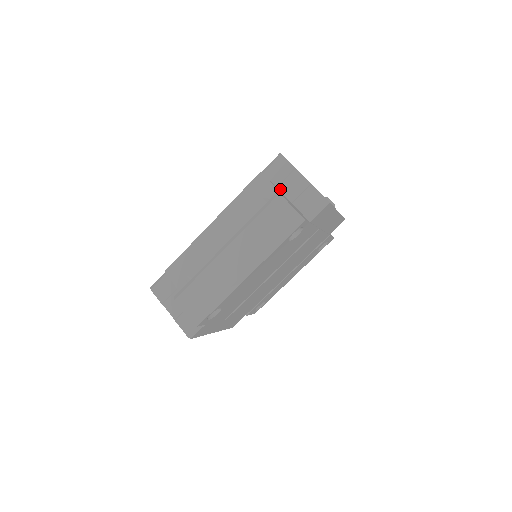
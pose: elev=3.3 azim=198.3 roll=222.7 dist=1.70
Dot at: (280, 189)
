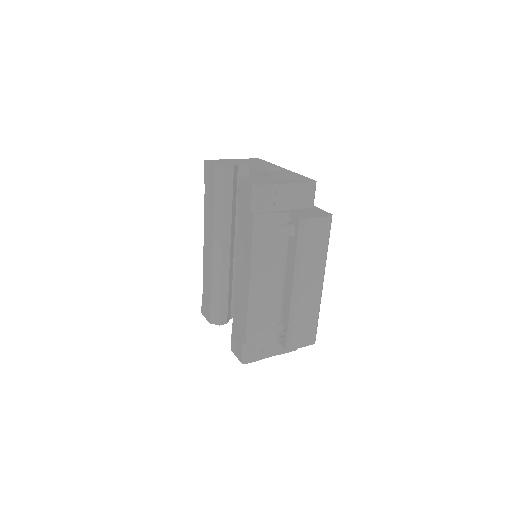
Dot at: (277, 210)
